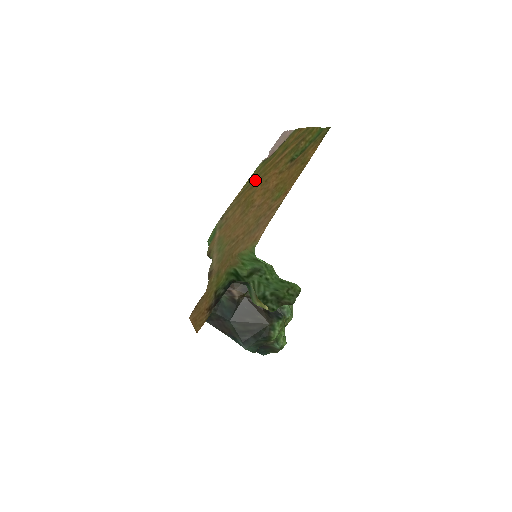
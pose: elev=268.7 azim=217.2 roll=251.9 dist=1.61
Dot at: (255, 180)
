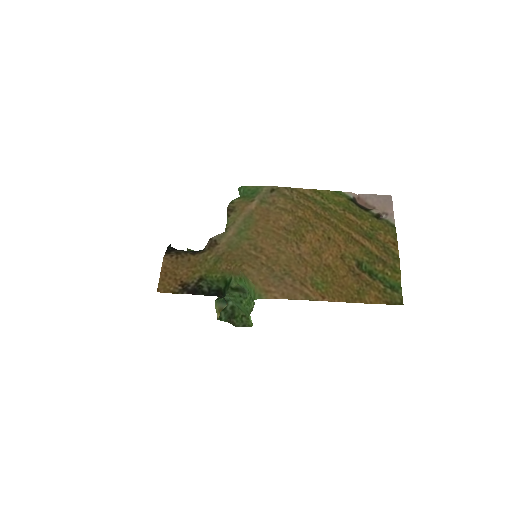
Dot at: (326, 212)
